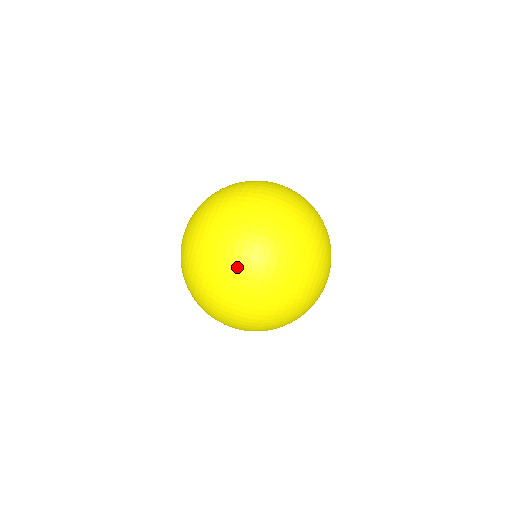
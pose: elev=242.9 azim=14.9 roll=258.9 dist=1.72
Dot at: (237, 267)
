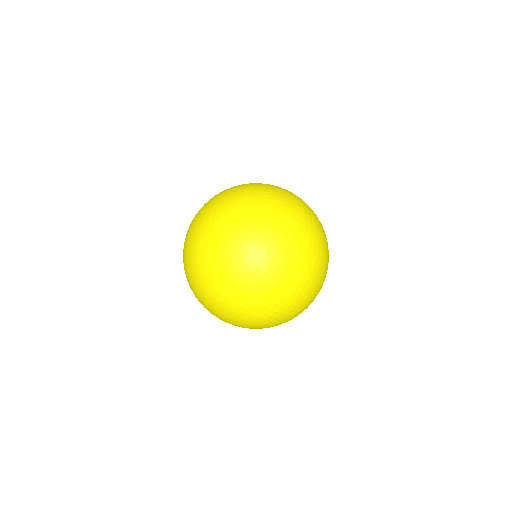
Dot at: (288, 277)
